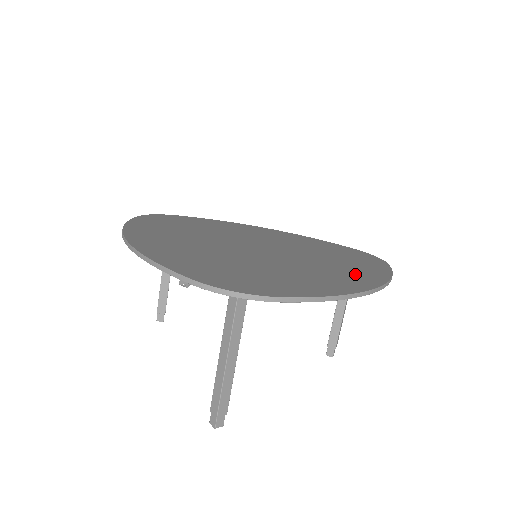
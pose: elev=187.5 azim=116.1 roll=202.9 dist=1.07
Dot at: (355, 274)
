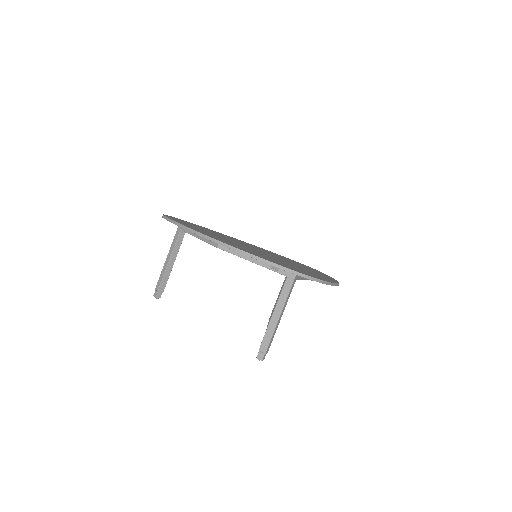
Dot at: (319, 273)
